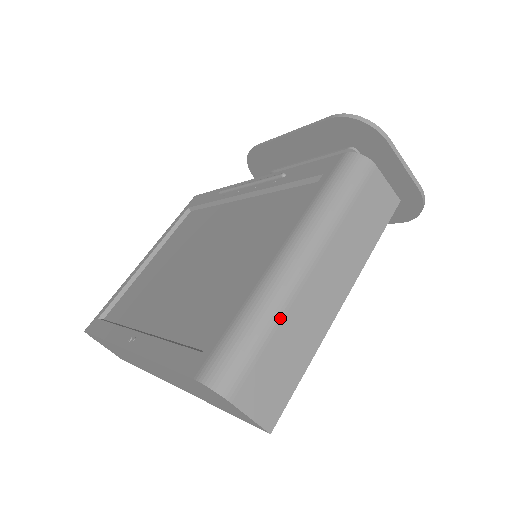
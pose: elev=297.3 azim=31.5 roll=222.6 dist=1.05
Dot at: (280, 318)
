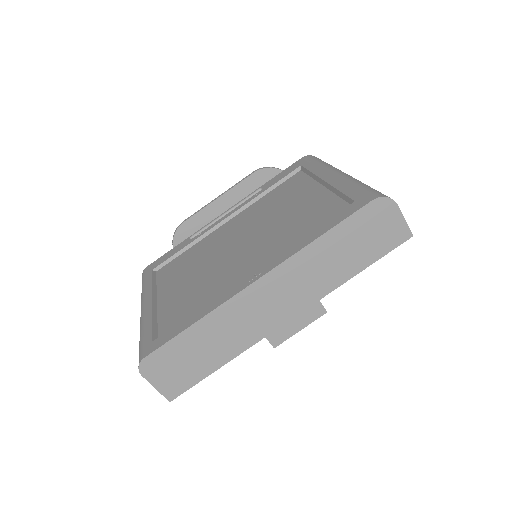
Dot at: occluded
